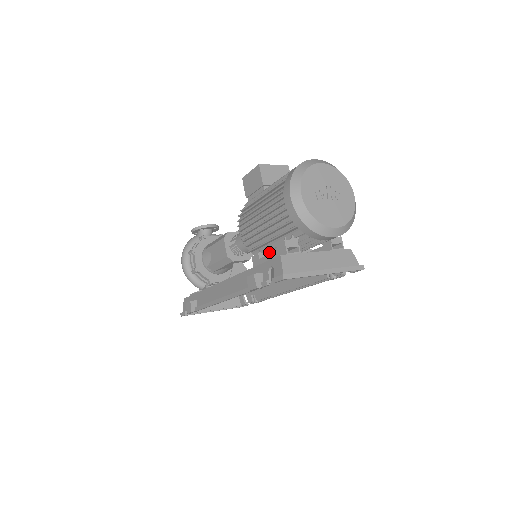
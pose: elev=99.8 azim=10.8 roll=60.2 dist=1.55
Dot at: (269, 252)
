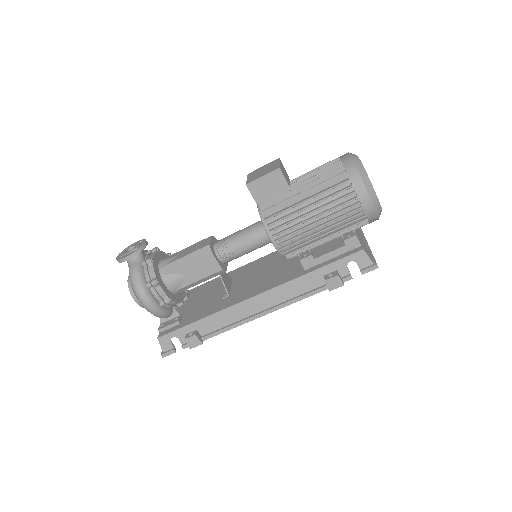
Dot at: (310, 249)
